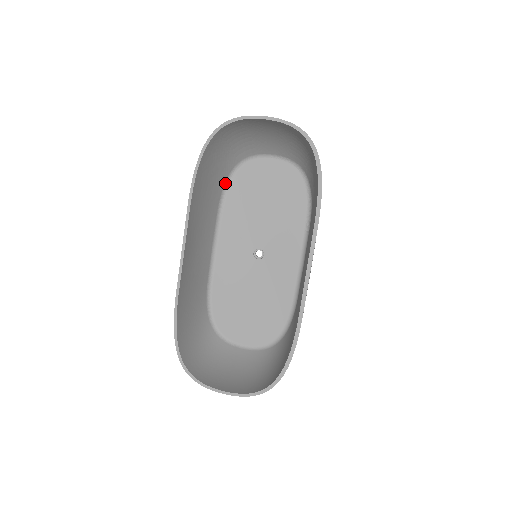
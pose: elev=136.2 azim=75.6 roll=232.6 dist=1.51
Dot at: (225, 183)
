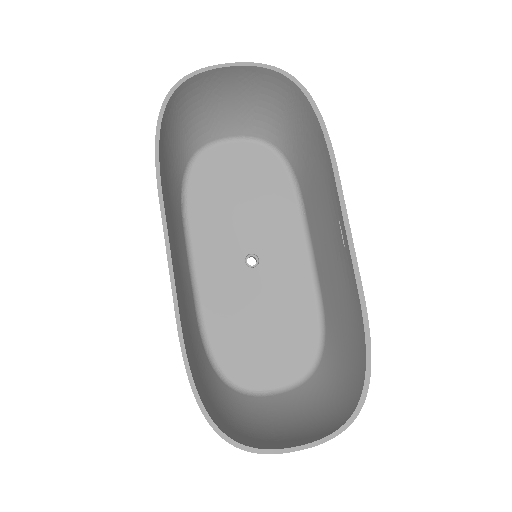
Dot at: (182, 185)
